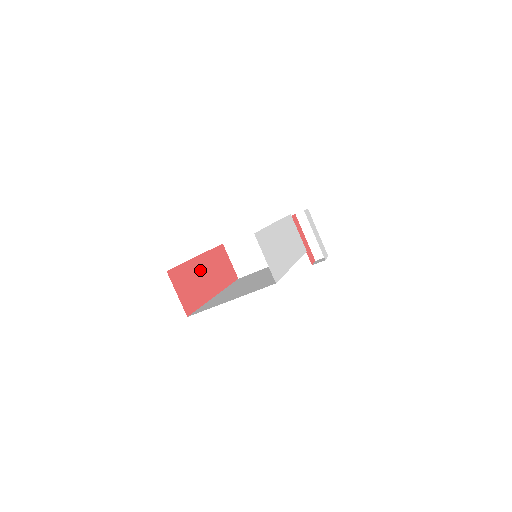
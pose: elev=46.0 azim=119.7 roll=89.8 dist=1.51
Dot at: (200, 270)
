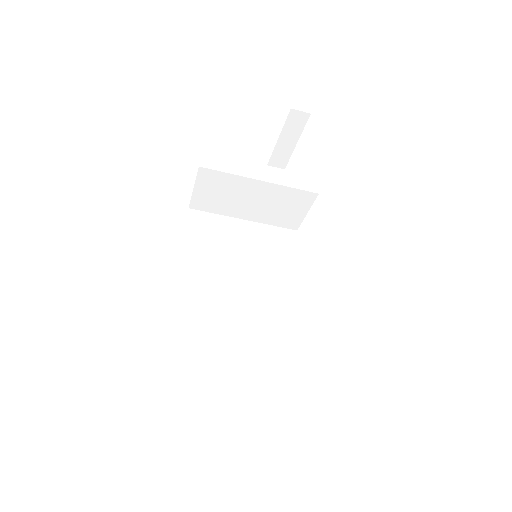
Dot at: occluded
